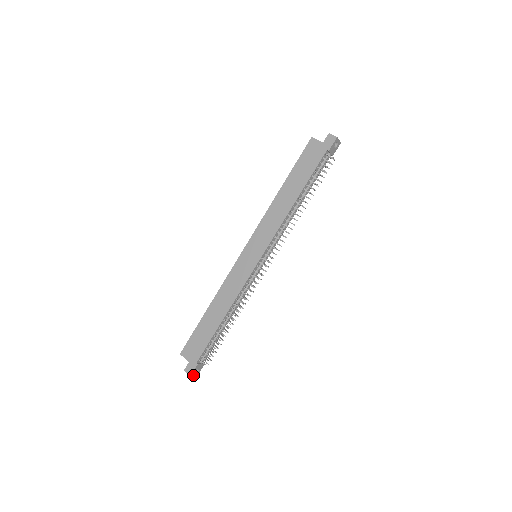
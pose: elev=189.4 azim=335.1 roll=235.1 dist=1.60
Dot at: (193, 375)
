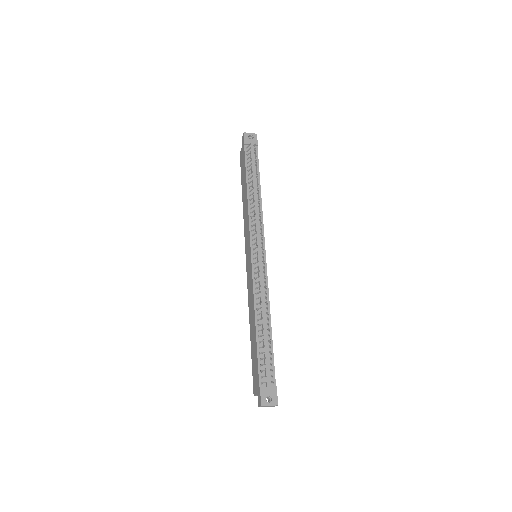
Dot at: (267, 405)
